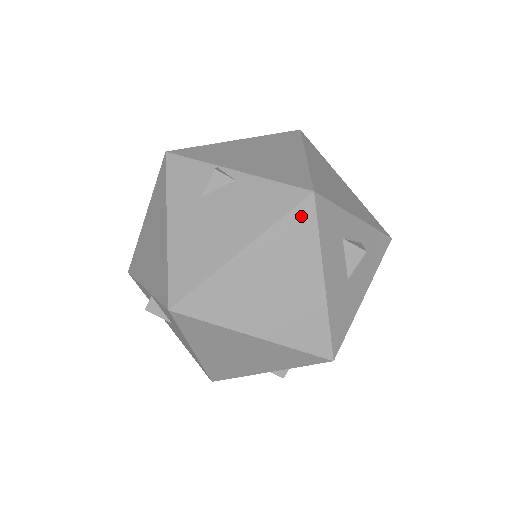
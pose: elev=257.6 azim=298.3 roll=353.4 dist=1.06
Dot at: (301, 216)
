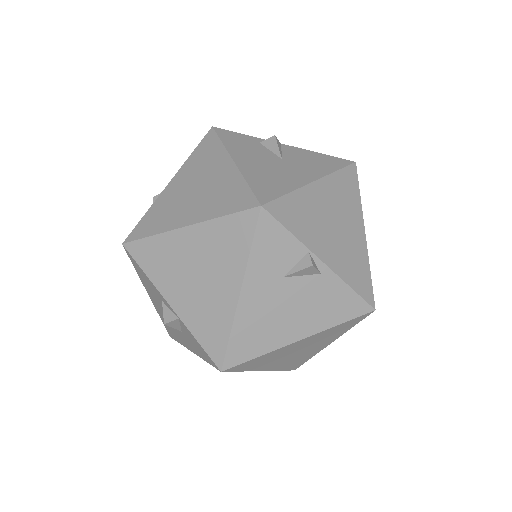
Dot at: (354, 321)
